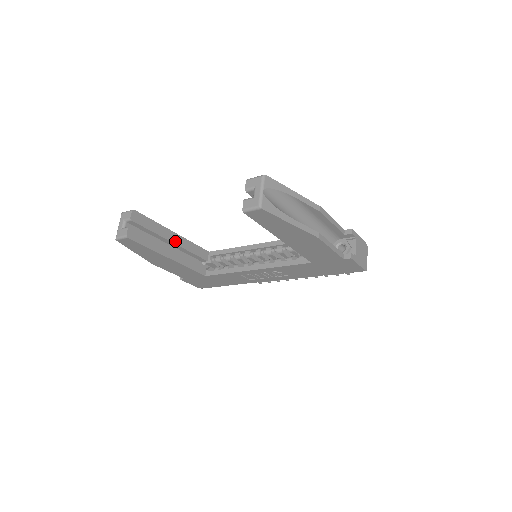
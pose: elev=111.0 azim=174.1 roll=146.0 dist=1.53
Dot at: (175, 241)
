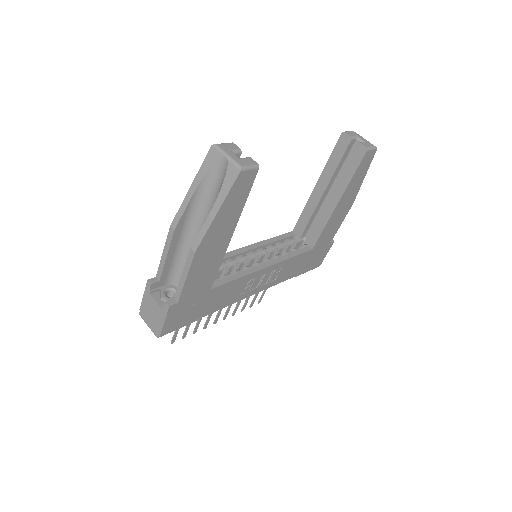
Dot at: occluded
